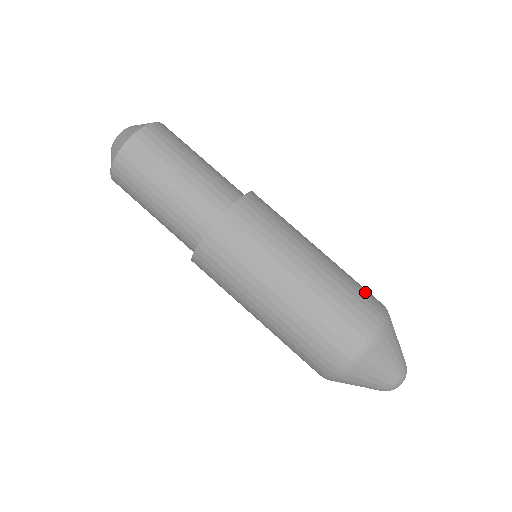
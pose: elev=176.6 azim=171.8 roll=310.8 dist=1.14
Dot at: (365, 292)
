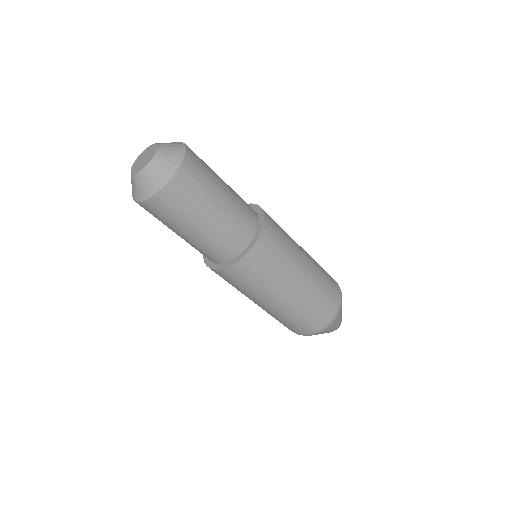
Dot at: occluded
